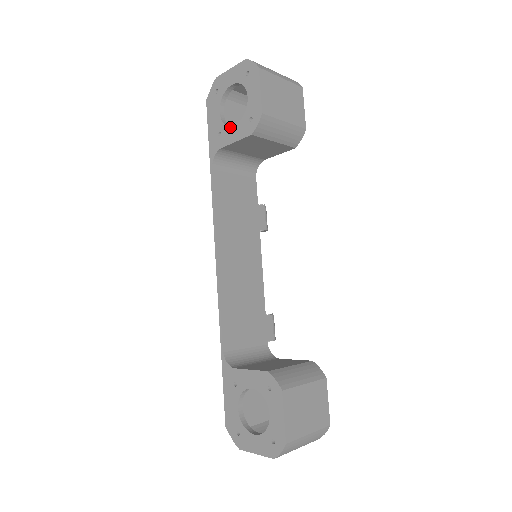
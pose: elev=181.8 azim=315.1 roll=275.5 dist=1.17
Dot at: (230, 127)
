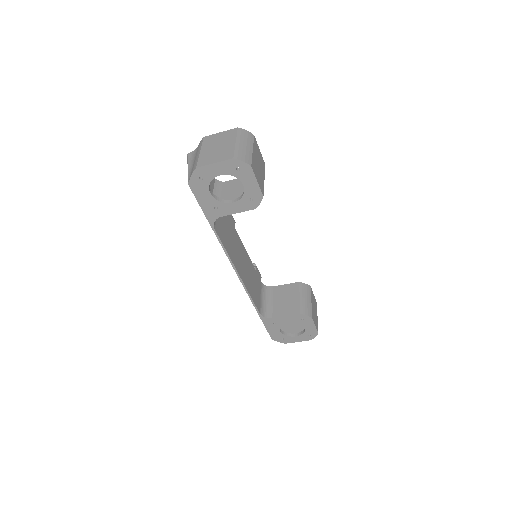
Dot at: (228, 204)
